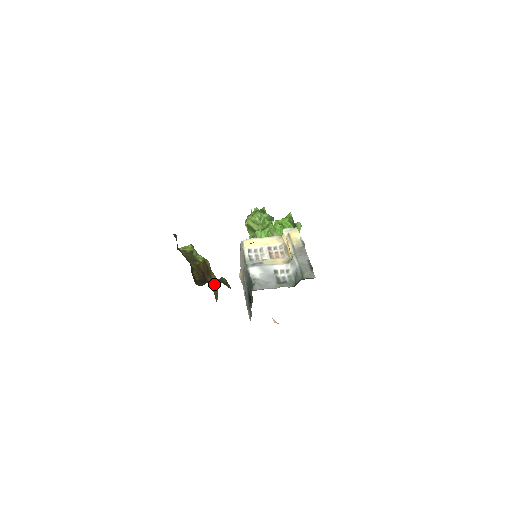
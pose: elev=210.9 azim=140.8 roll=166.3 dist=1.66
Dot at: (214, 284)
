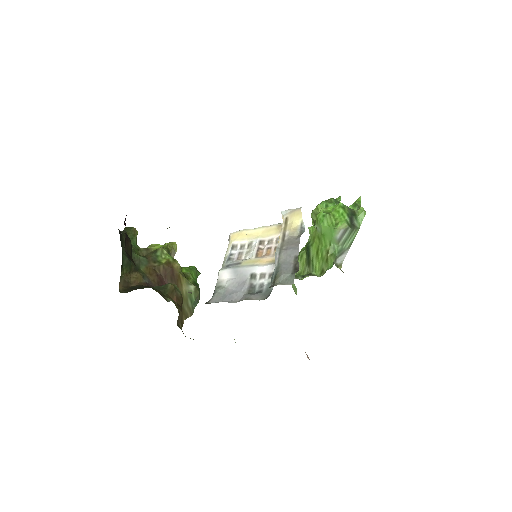
Dot at: (187, 295)
